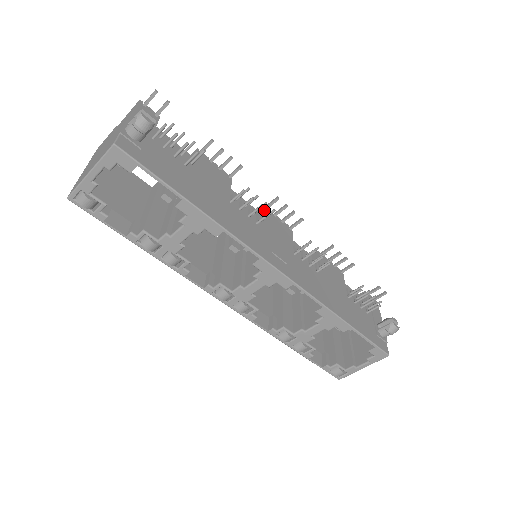
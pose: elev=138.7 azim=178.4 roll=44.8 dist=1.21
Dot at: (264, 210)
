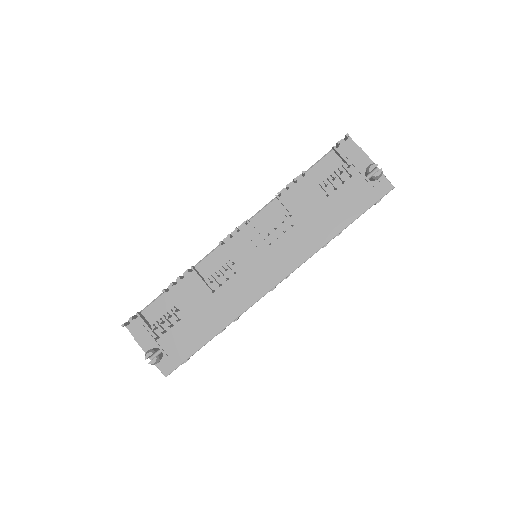
Dot at: (225, 248)
